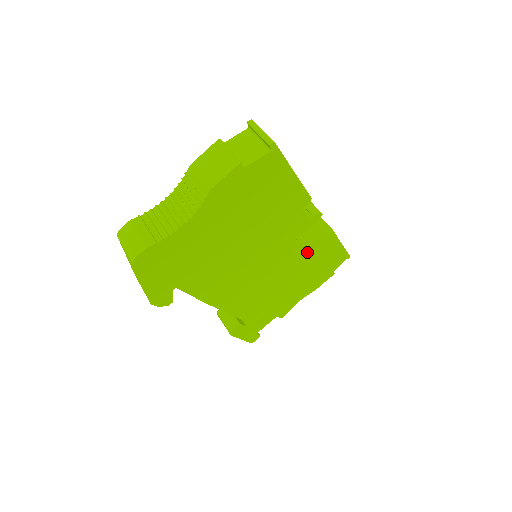
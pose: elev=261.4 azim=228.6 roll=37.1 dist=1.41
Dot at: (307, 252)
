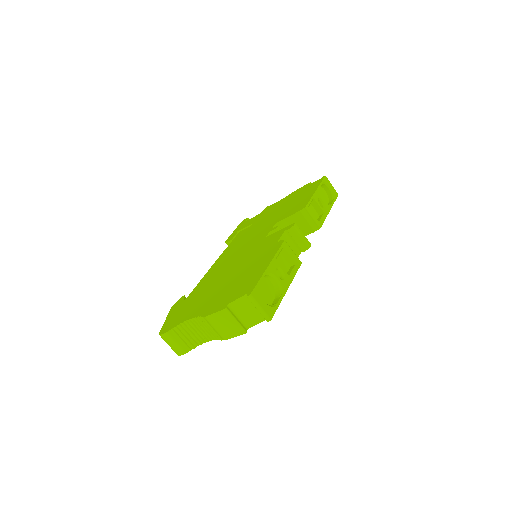
Dot at: occluded
